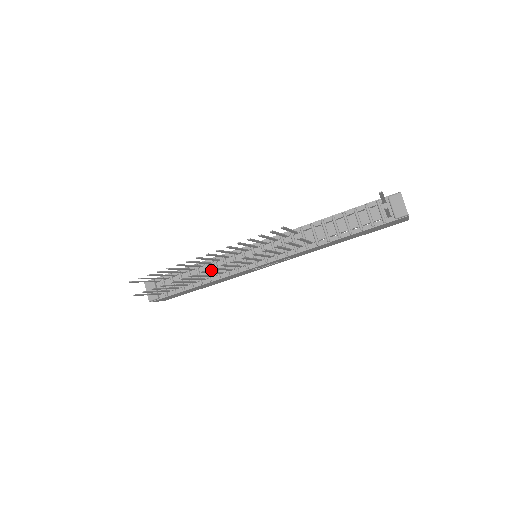
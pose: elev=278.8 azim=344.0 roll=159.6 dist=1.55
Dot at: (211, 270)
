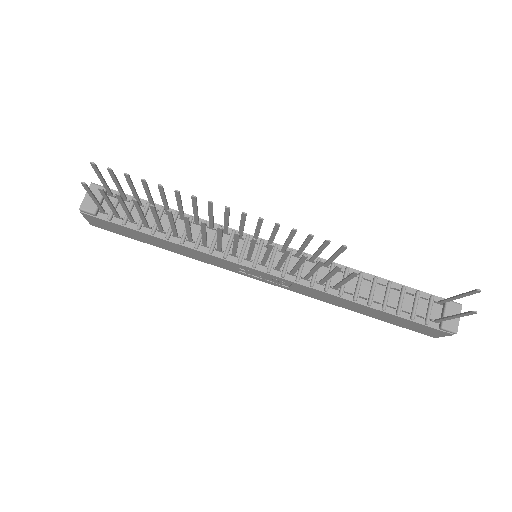
Dot at: (192, 232)
